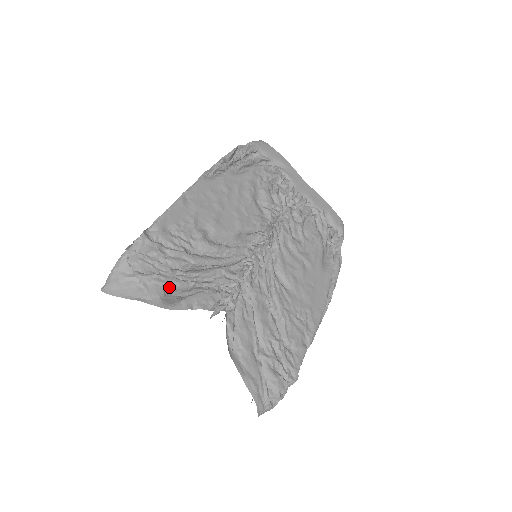
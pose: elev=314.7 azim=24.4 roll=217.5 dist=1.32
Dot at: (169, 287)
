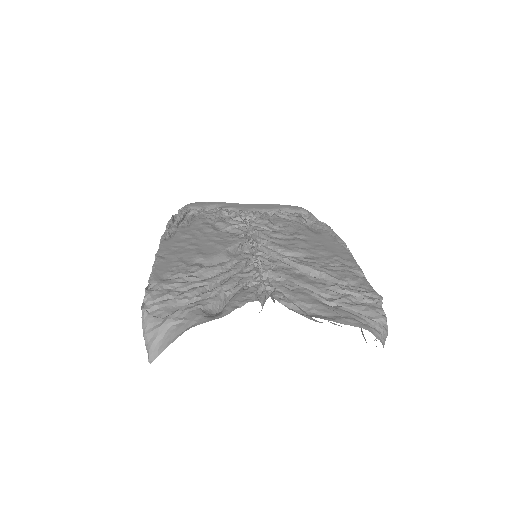
Dot at: (204, 307)
